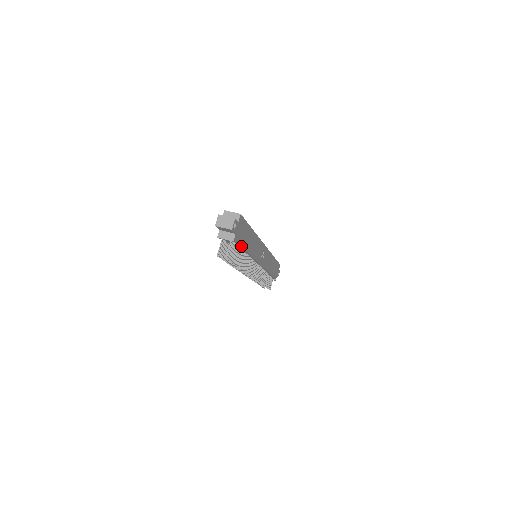
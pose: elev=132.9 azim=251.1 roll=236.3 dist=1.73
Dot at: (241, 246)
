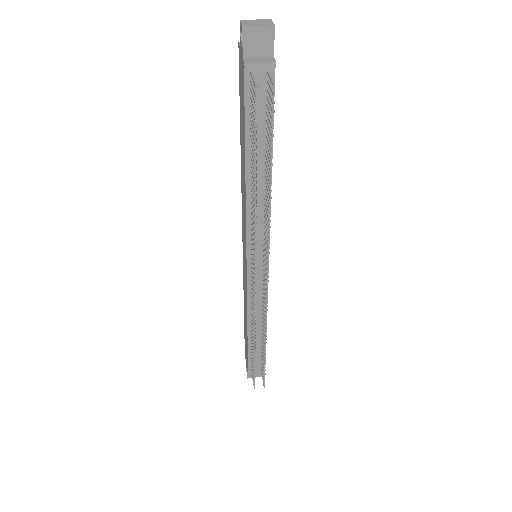
Dot at: (272, 121)
